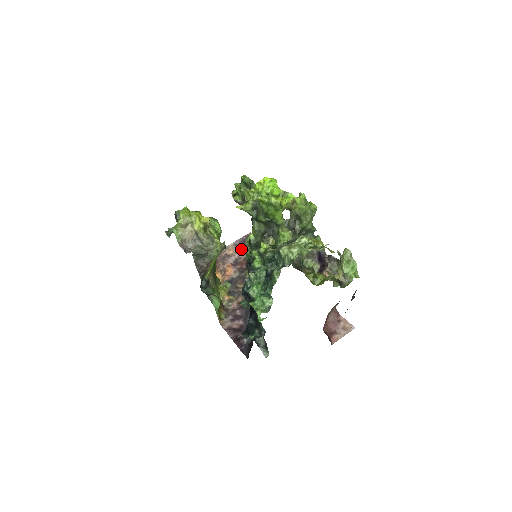
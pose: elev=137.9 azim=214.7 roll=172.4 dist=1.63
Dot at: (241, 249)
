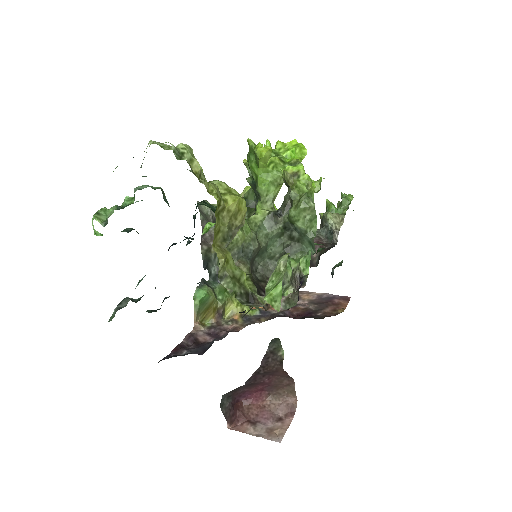
Dot at: (317, 300)
